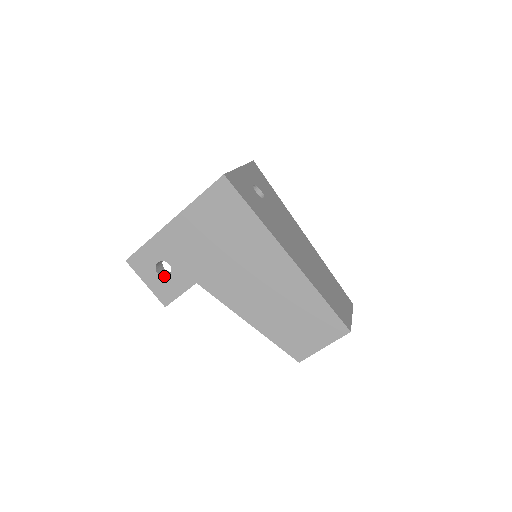
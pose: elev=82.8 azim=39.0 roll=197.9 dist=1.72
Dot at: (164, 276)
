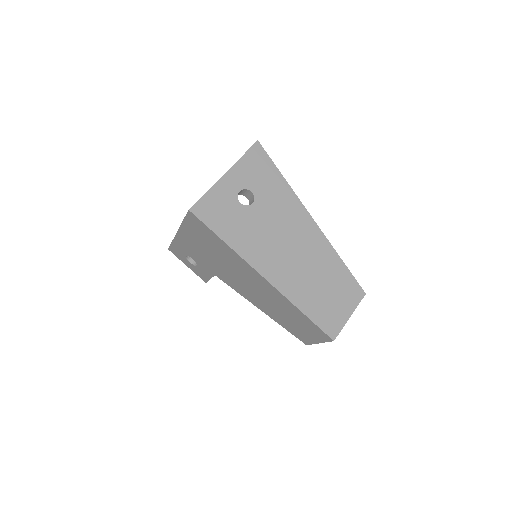
Dot at: (195, 264)
